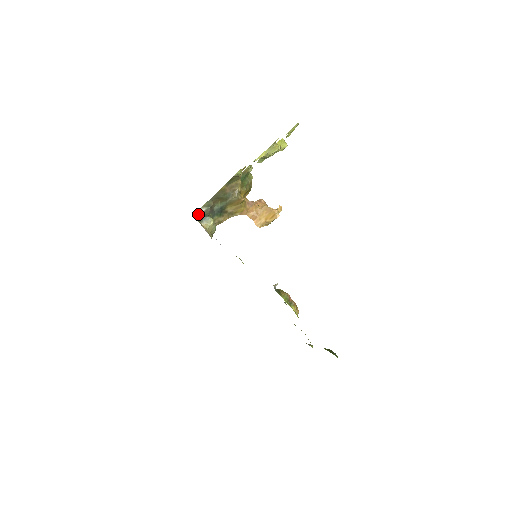
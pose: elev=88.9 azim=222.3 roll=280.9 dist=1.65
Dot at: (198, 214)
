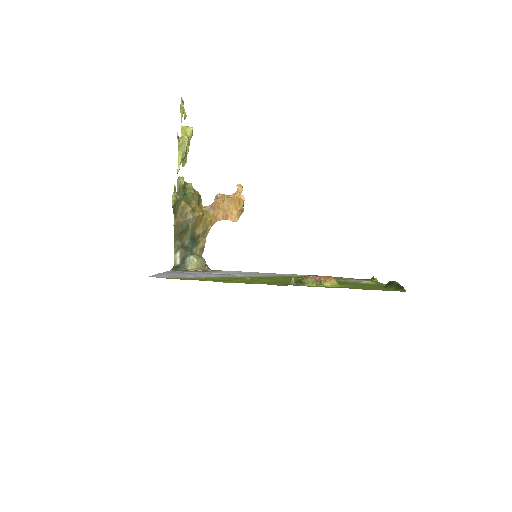
Dot at: (177, 263)
